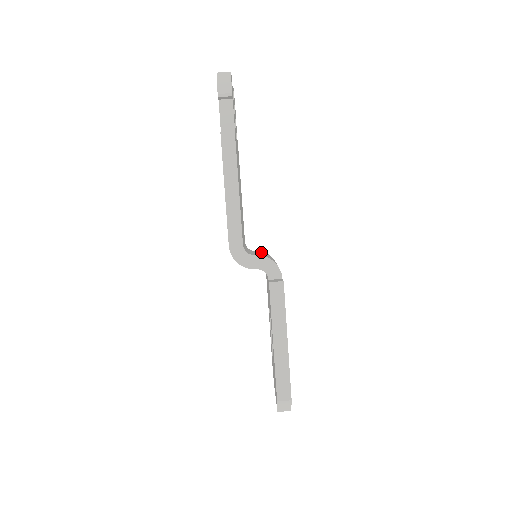
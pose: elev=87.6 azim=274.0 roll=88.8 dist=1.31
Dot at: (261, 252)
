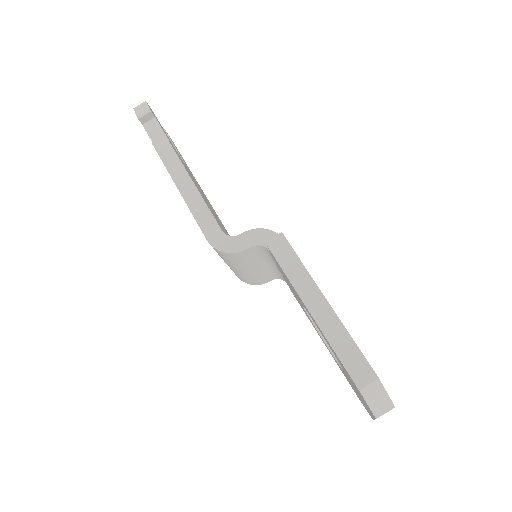
Dot at: occluded
